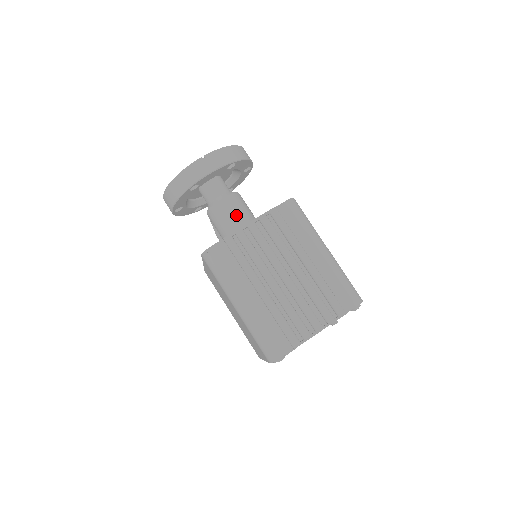
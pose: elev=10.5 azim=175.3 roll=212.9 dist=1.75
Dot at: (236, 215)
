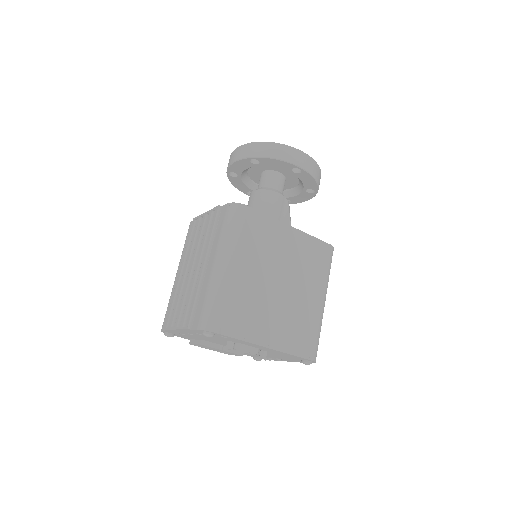
Dot at: occluded
